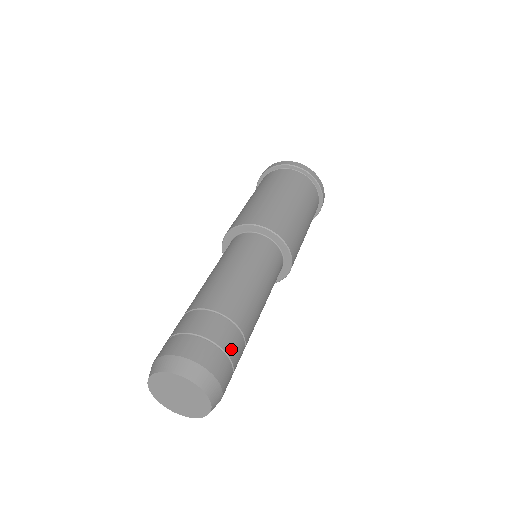
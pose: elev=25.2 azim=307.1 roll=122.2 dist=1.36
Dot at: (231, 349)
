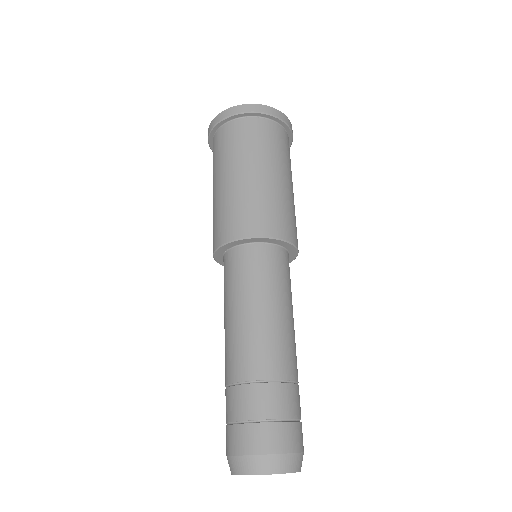
Dot at: occluded
